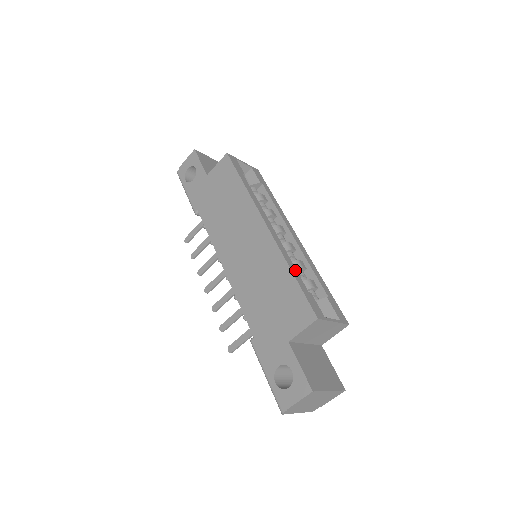
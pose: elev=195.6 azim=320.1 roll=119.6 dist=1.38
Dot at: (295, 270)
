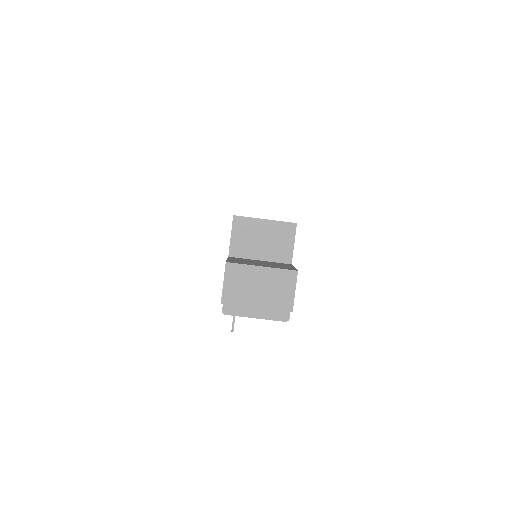
Dot at: occluded
